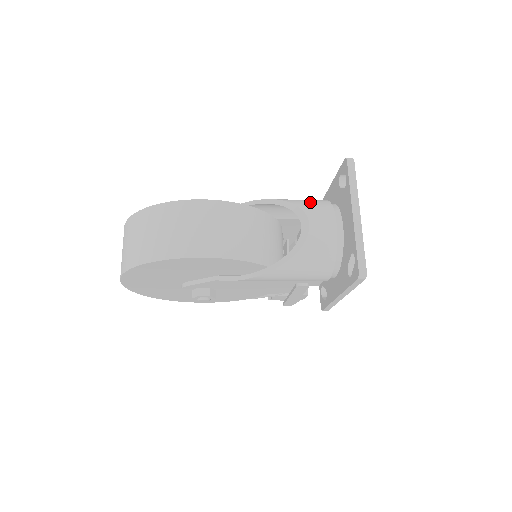
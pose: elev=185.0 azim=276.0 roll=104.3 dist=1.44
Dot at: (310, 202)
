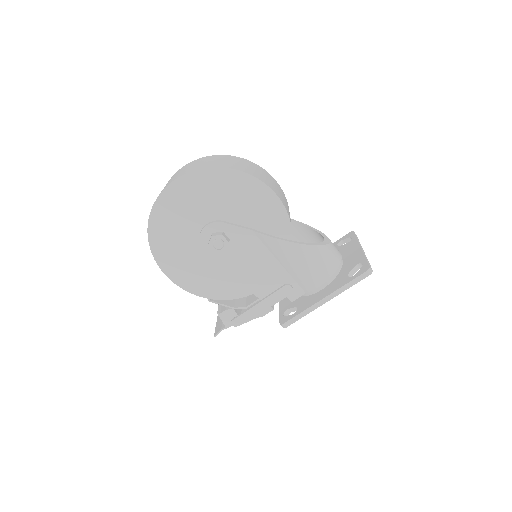
Dot at: occluded
